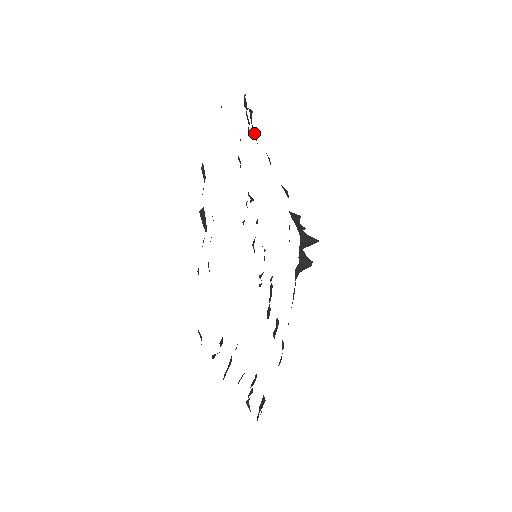
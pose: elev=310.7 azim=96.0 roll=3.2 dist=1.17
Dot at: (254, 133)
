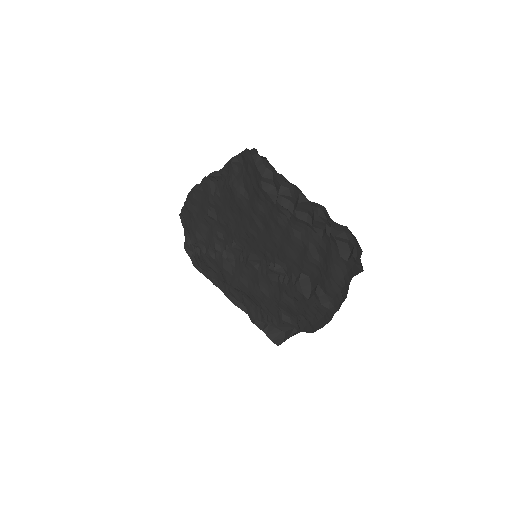
Dot at: (199, 270)
